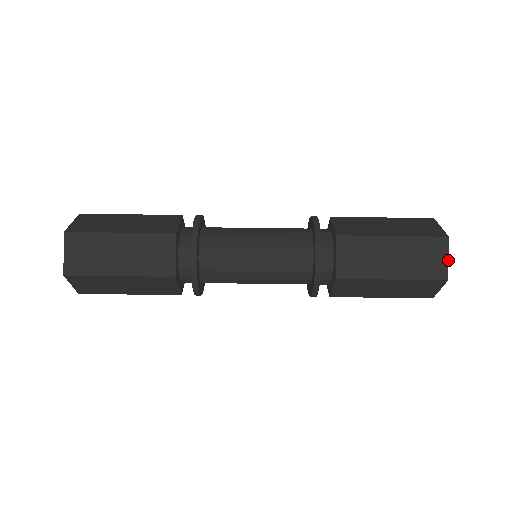
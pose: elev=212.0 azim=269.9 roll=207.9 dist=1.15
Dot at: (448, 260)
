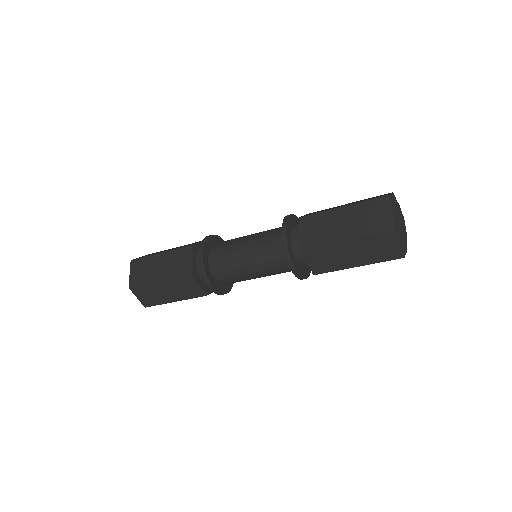
Dot at: (400, 245)
